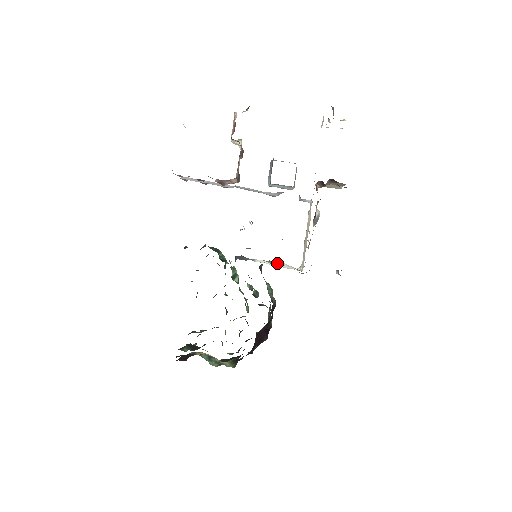
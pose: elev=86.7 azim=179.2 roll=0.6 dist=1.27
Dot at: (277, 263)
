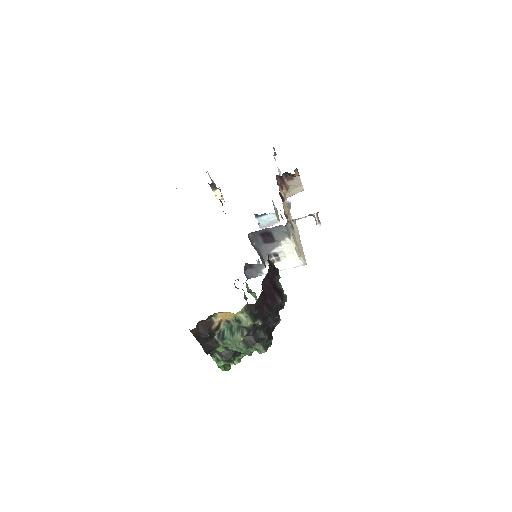
Dot at: (265, 236)
